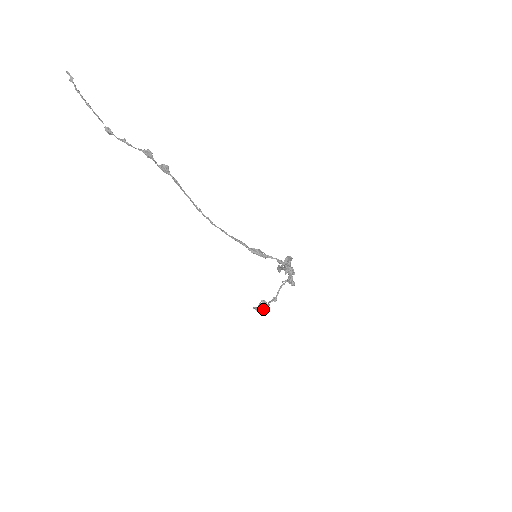
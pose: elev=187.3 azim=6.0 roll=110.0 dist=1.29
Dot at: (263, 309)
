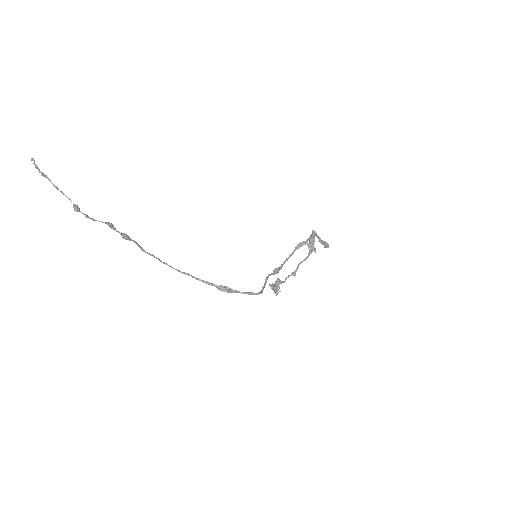
Dot at: (274, 290)
